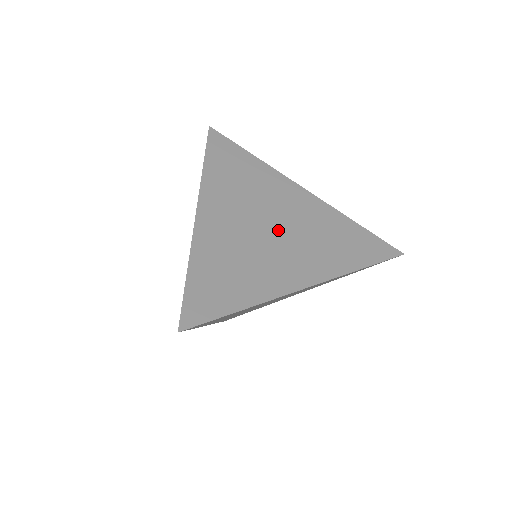
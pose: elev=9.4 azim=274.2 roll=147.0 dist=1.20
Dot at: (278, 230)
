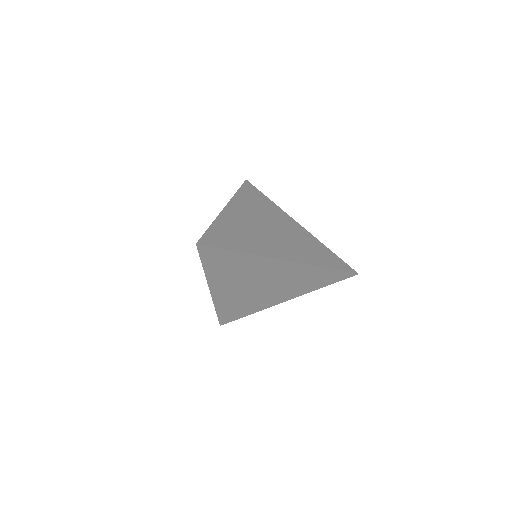
Dot at: (265, 286)
